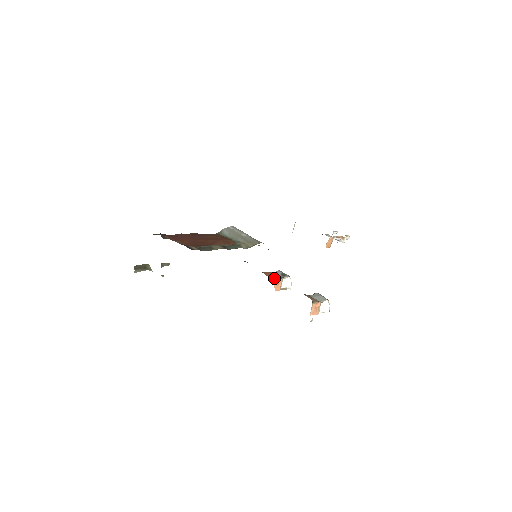
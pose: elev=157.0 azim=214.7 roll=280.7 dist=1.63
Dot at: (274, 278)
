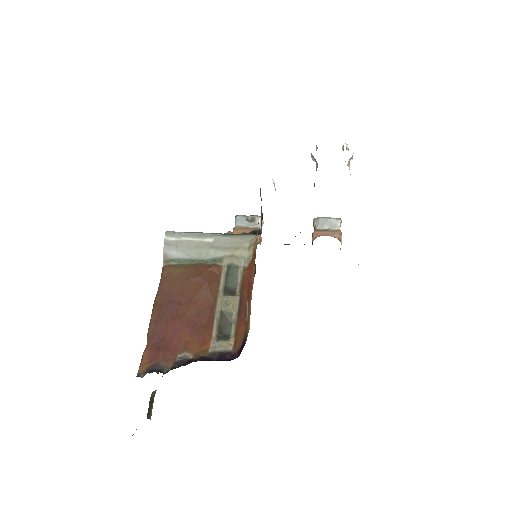
Dot at: occluded
